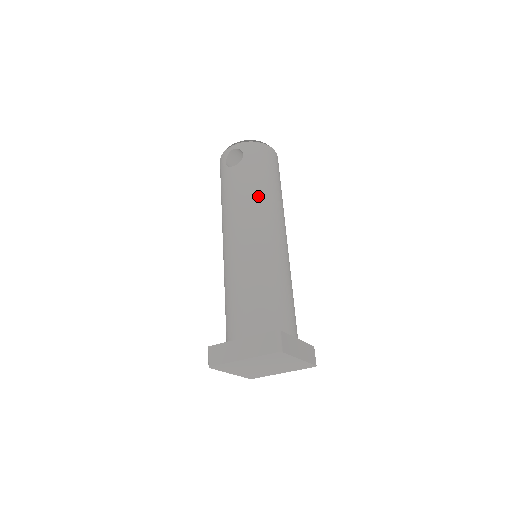
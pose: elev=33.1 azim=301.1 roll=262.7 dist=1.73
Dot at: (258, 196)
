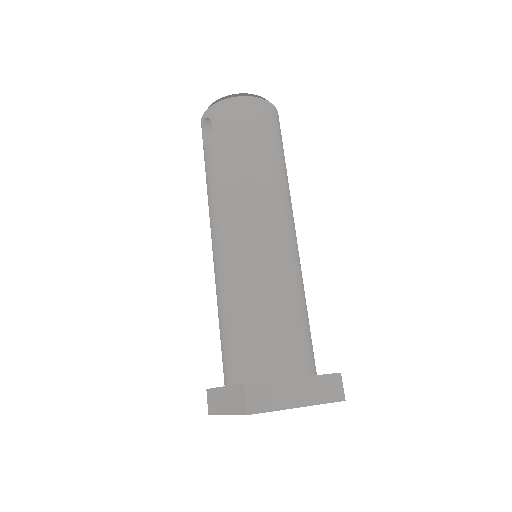
Dot at: (230, 181)
